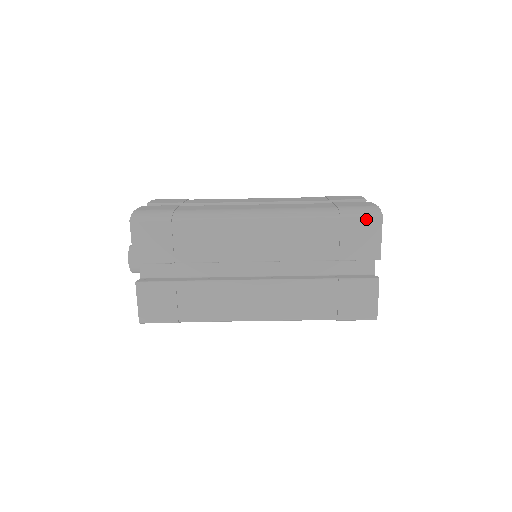
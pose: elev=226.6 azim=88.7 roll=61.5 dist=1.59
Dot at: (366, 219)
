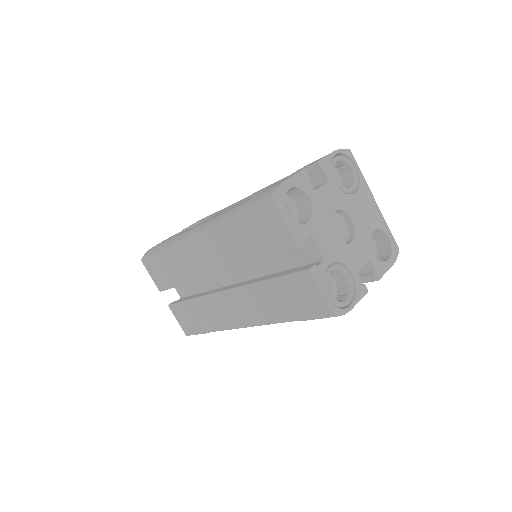
Dot at: (261, 208)
